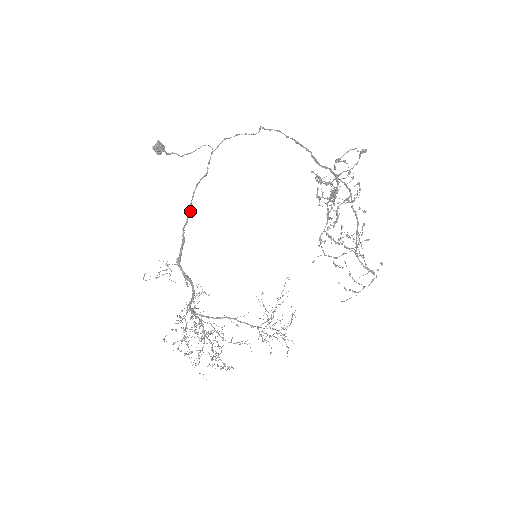
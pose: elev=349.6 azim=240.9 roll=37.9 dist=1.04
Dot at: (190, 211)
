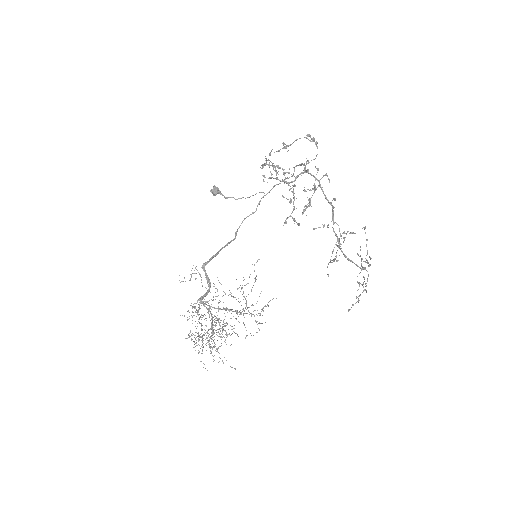
Dot at: (235, 238)
